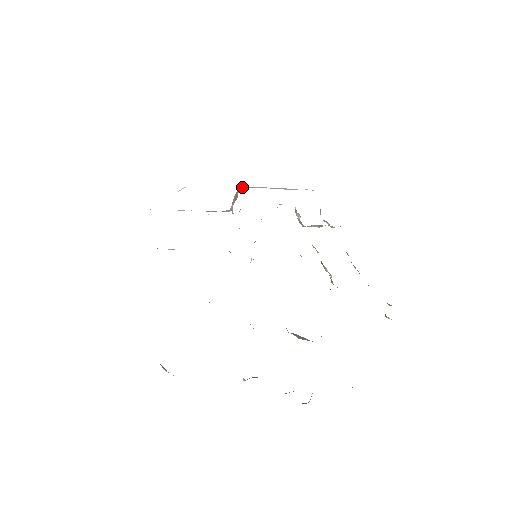
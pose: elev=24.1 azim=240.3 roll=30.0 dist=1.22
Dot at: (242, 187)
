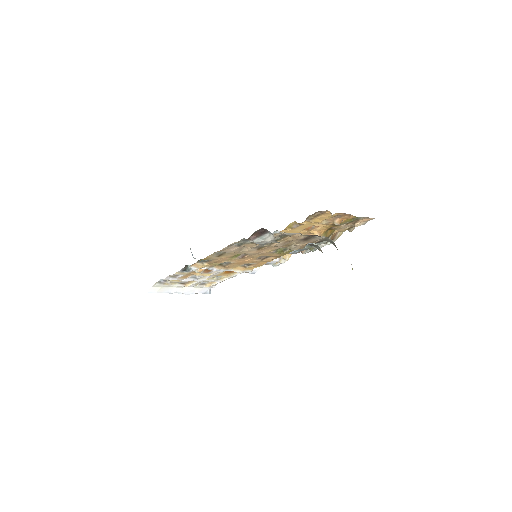
Dot at: occluded
